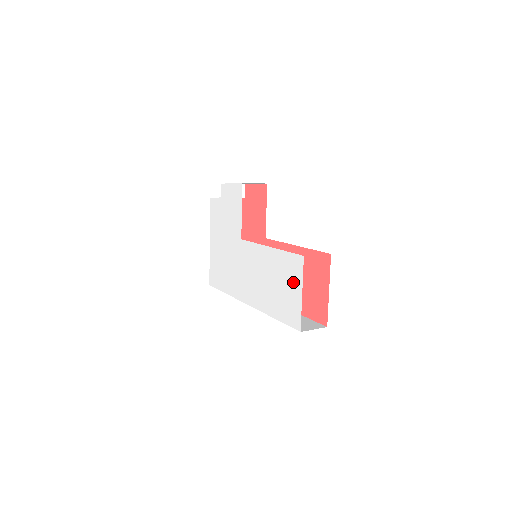
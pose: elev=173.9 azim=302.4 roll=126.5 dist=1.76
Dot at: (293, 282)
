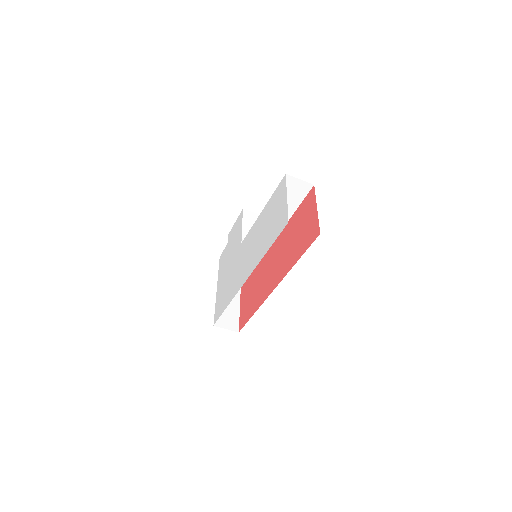
Dot at: (280, 201)
